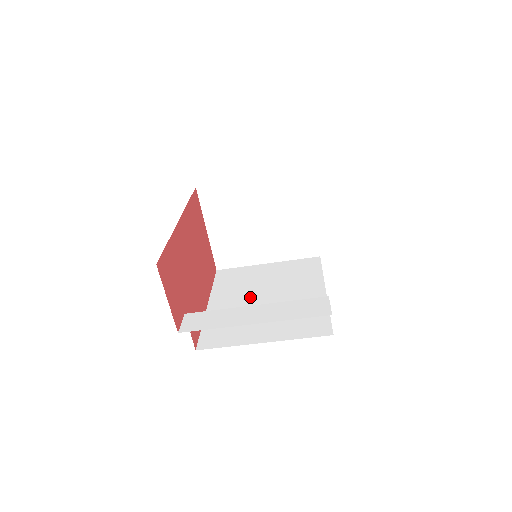
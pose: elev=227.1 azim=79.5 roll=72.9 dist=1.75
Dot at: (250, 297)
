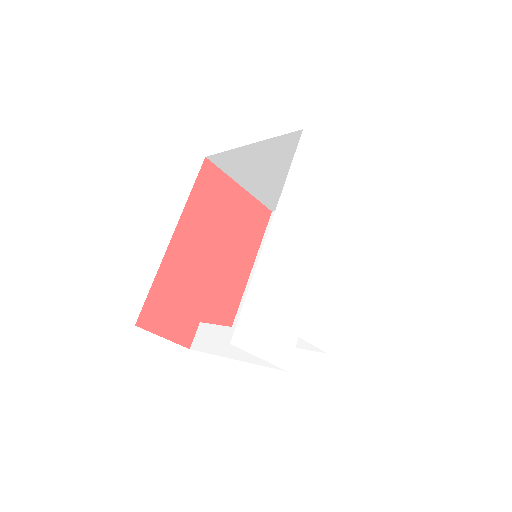
Dot at: occluded
